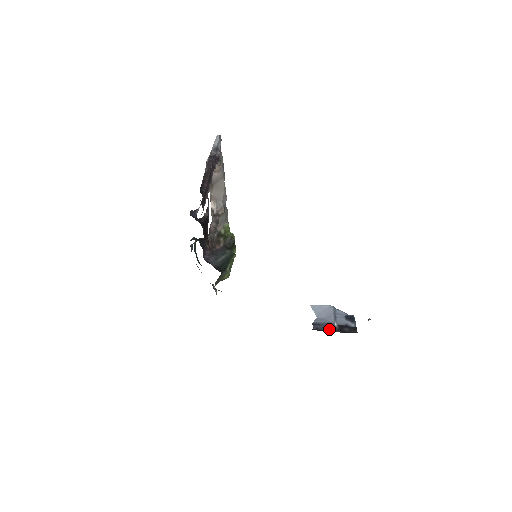
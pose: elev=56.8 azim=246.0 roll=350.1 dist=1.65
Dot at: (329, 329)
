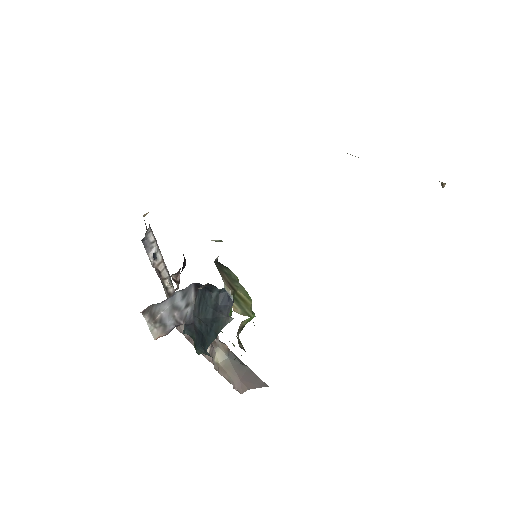
Dot at: occluded
